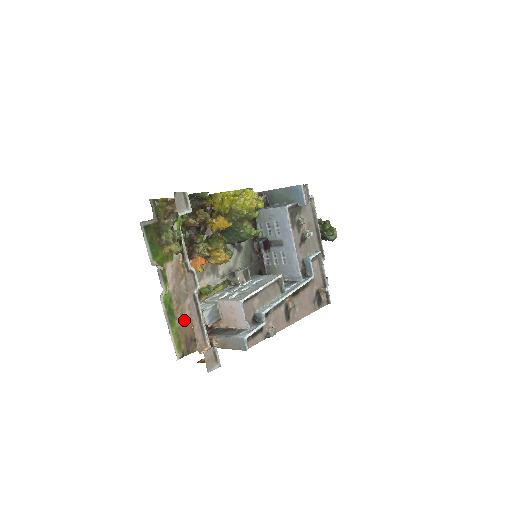
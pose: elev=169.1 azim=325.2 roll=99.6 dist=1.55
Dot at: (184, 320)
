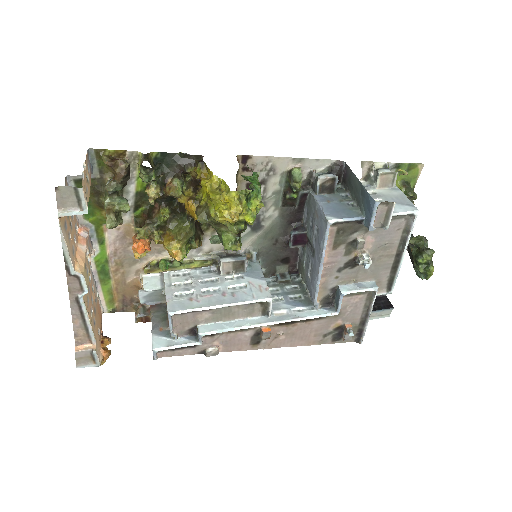
Dot at: (125, 282)
